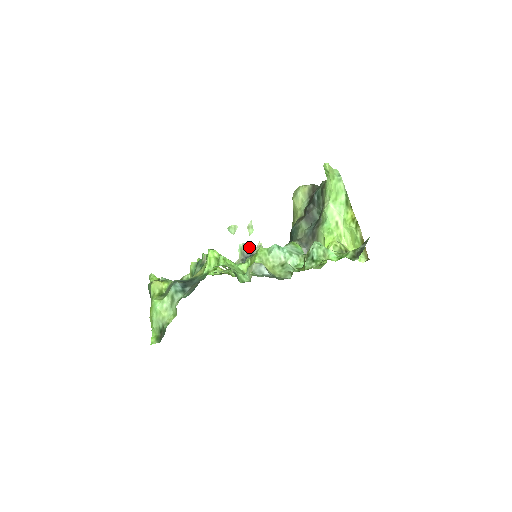
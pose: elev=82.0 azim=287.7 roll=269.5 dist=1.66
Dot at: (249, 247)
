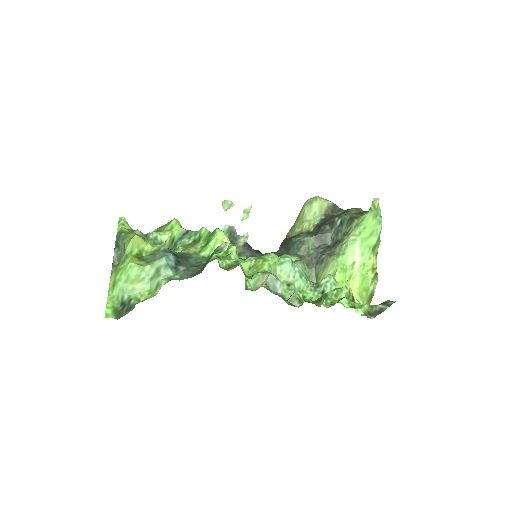
Dot at: (234, 232)
